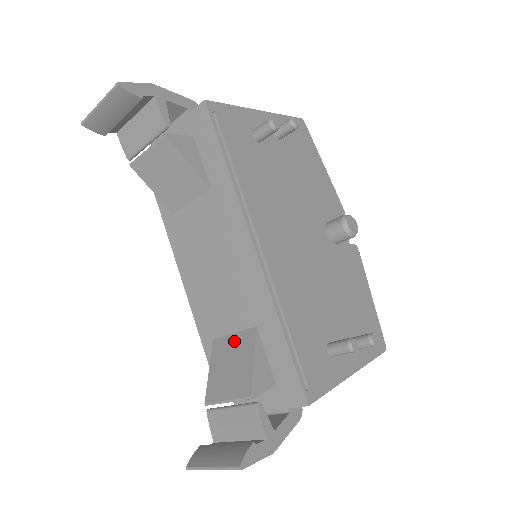
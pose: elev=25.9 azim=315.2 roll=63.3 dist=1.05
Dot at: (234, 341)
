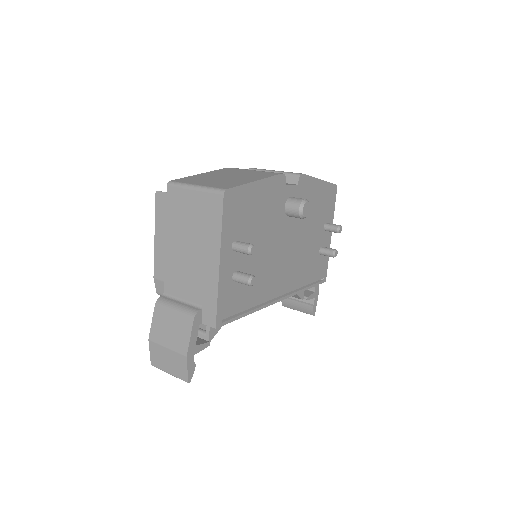
Dot at: occluded
